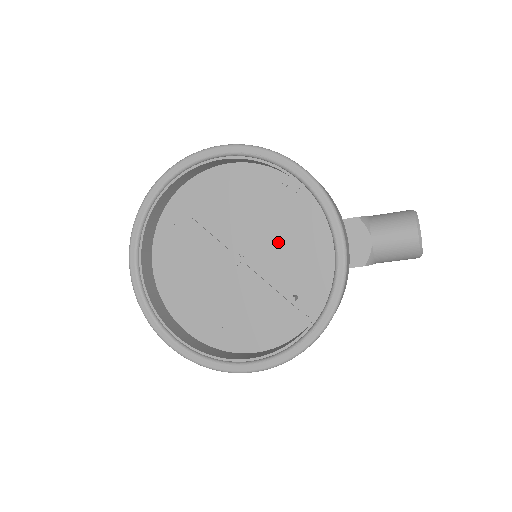
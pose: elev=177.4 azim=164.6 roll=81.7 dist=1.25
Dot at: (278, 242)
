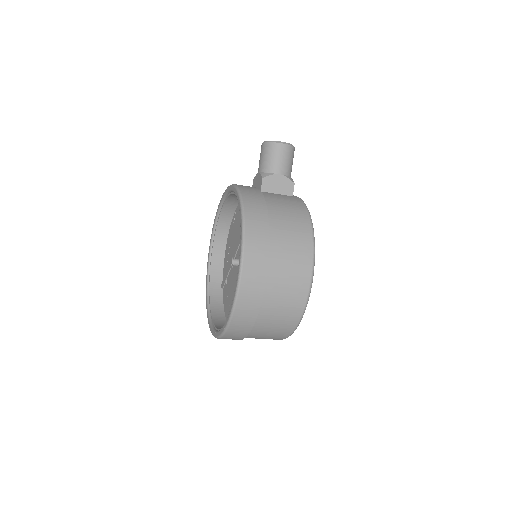
Dot at: (240, 232)
